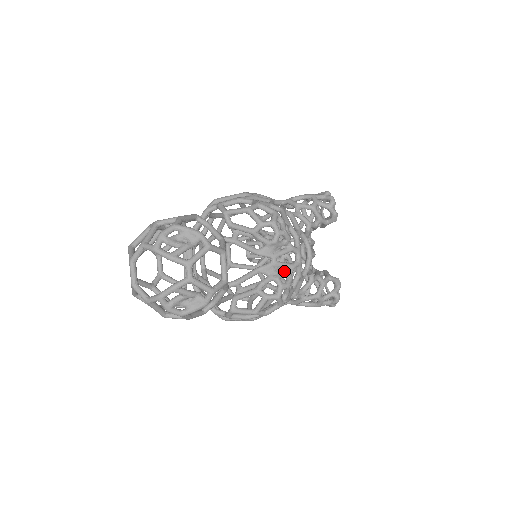
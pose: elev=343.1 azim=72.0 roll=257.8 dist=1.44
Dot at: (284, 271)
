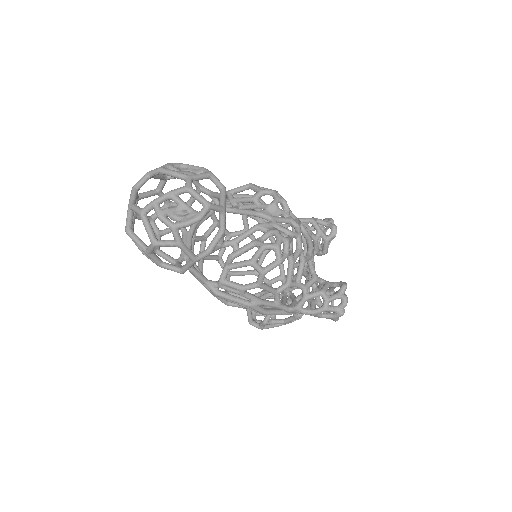
Dot at: (283, 233)
